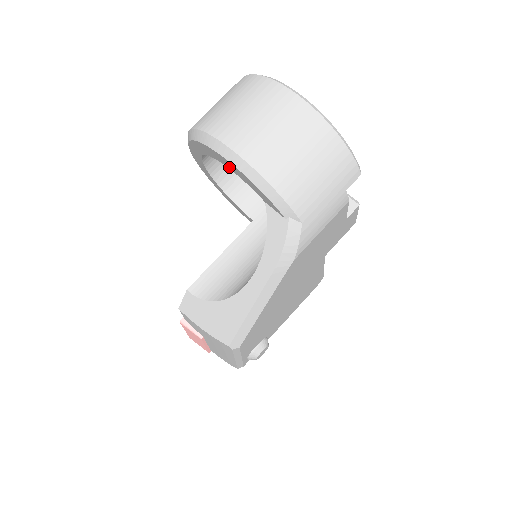
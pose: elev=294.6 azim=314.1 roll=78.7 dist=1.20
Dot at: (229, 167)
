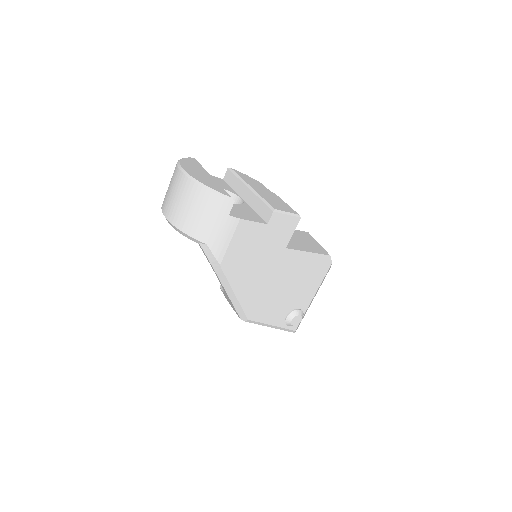
Dot at: occluded
